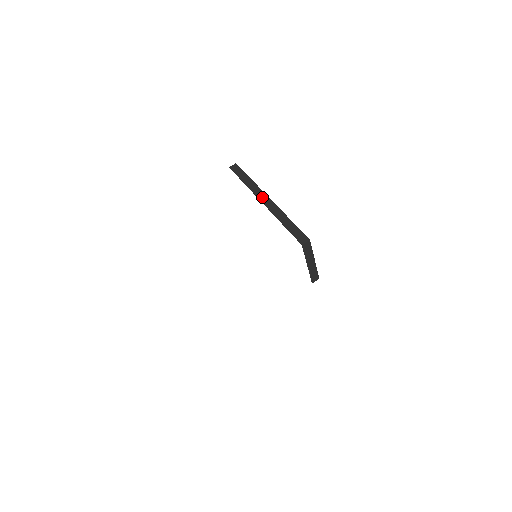
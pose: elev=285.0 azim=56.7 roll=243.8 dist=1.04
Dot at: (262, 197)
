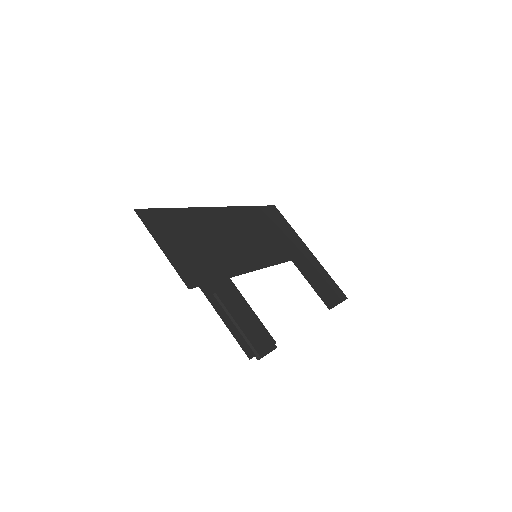
Dot at: (234, 324)
